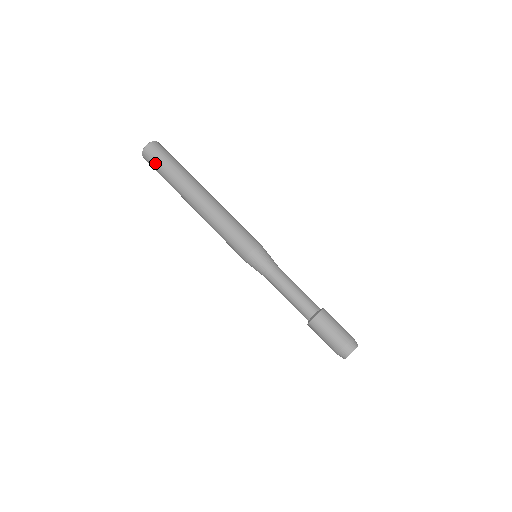
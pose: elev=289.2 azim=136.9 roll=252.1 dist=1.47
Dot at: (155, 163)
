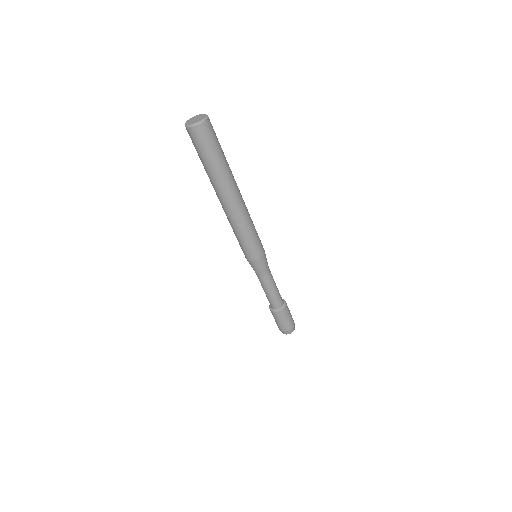
Dot at: (196, 148)
